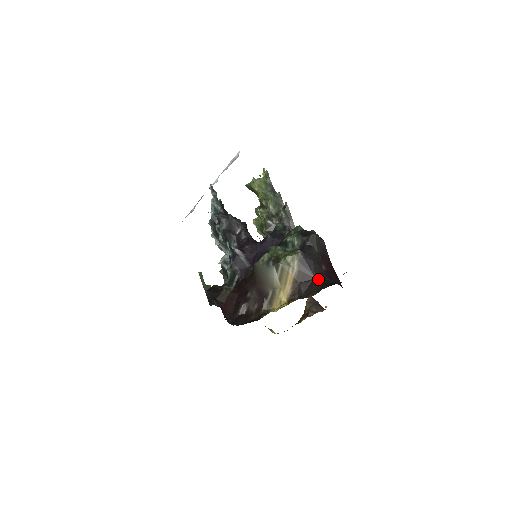
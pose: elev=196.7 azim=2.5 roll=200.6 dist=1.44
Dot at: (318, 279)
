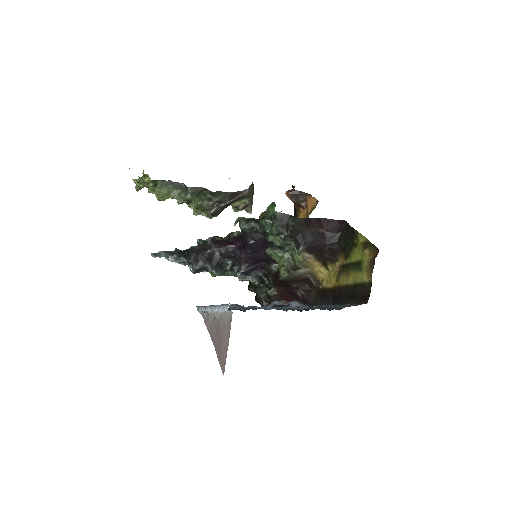
Dot at: (330, 243)
